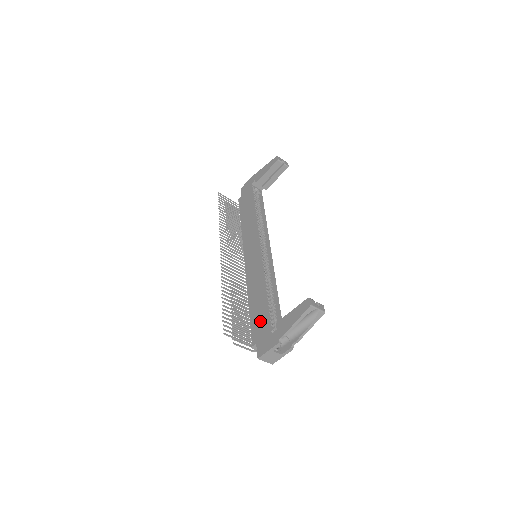
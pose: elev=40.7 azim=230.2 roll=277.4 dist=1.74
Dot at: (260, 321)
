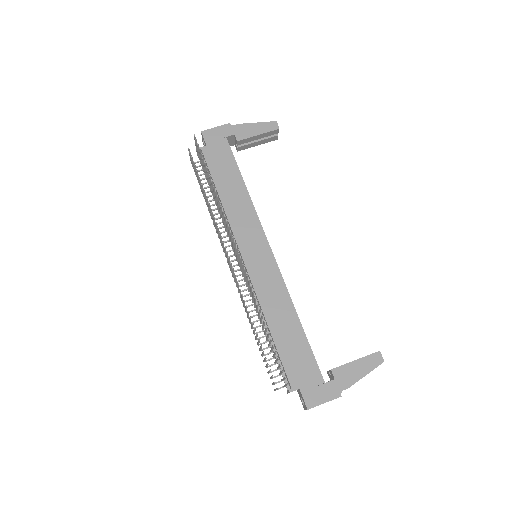
Dot at: (301, 360)
